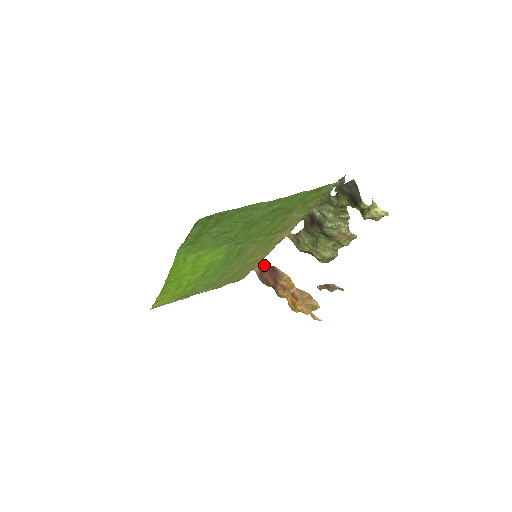
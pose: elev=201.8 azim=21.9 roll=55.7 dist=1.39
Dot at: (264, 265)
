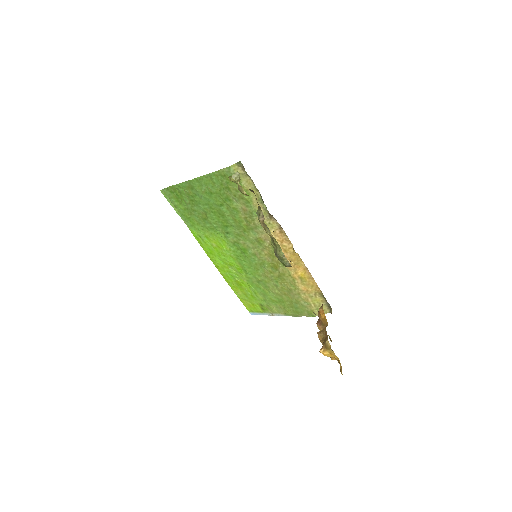
Dot at: occluded
